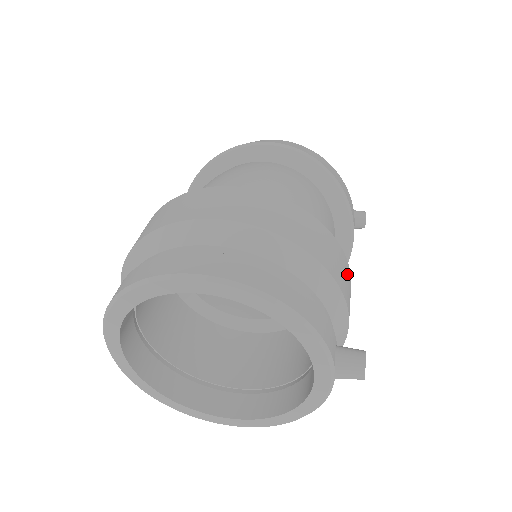
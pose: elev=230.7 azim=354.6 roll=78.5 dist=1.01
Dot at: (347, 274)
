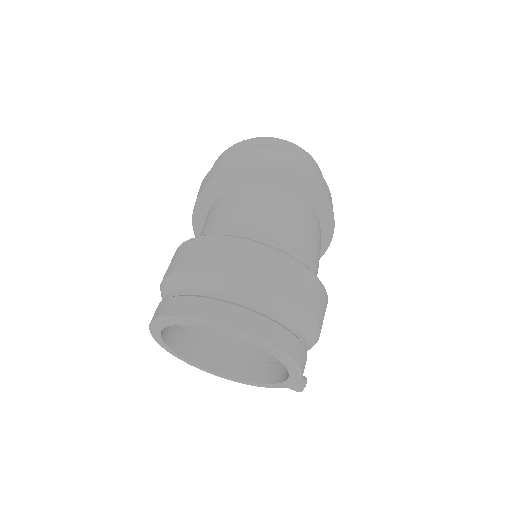
Dot at: occluded
